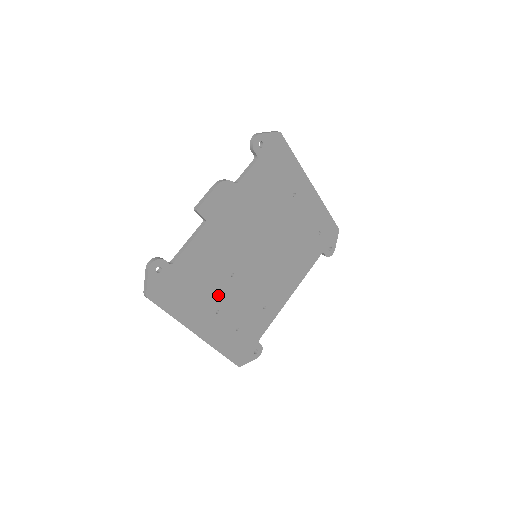
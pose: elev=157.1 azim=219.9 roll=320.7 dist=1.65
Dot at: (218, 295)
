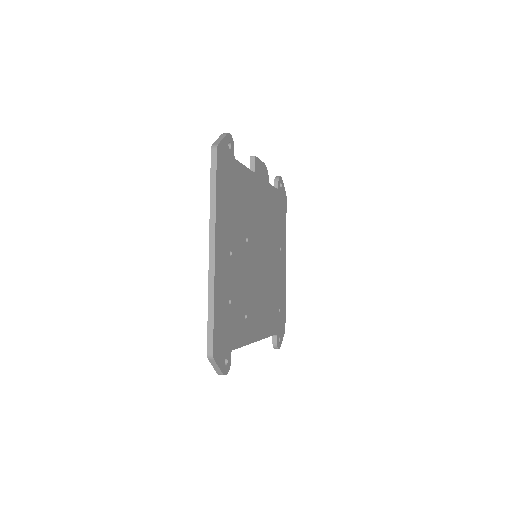
Dot at: (236, 239)
